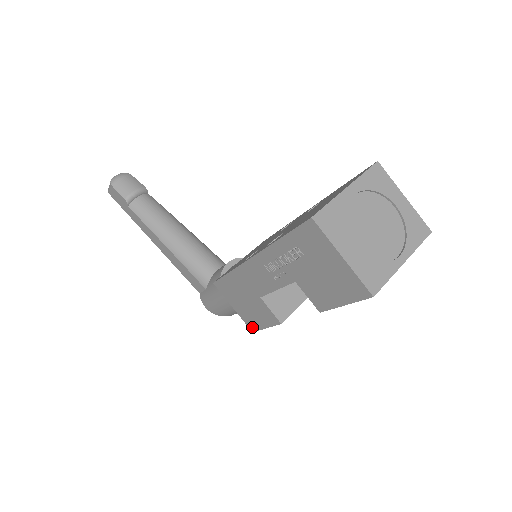
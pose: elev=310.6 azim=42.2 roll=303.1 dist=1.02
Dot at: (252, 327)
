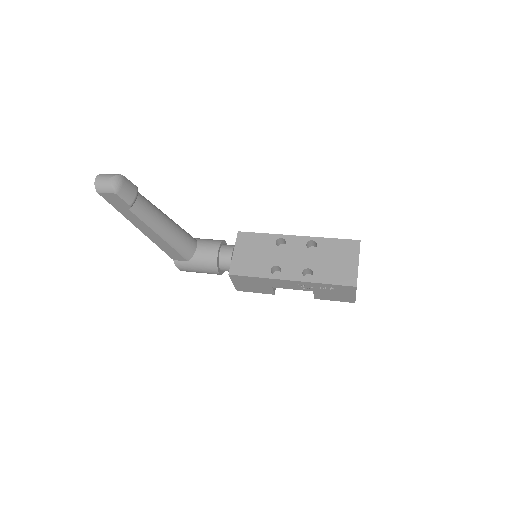
Dot at: (240, 290)
